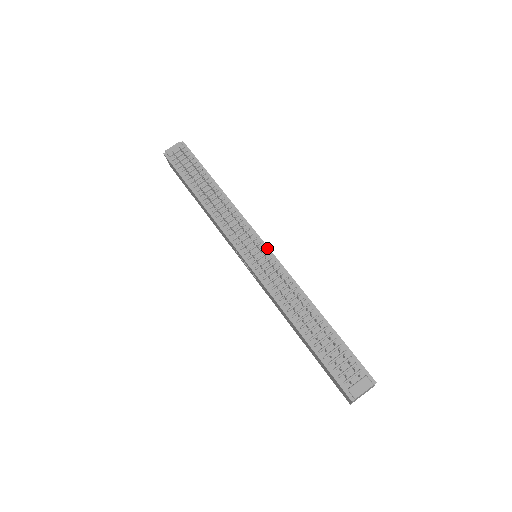
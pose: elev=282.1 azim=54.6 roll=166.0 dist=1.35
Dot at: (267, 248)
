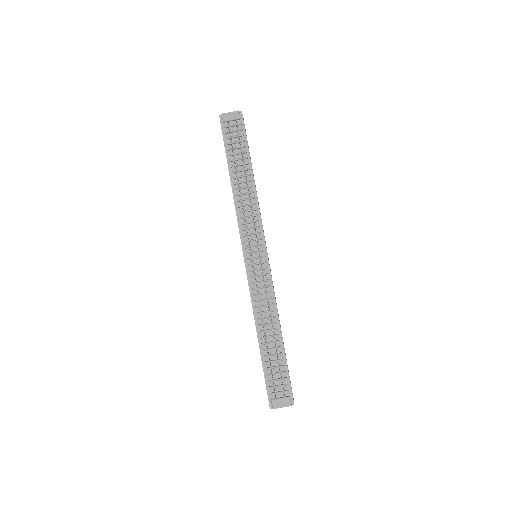
Dot at: (267, 258)
